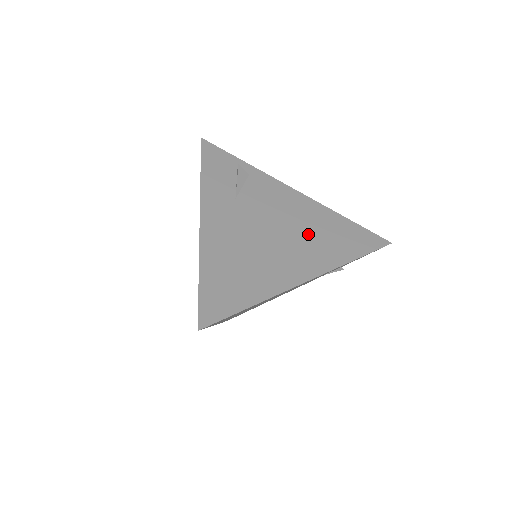
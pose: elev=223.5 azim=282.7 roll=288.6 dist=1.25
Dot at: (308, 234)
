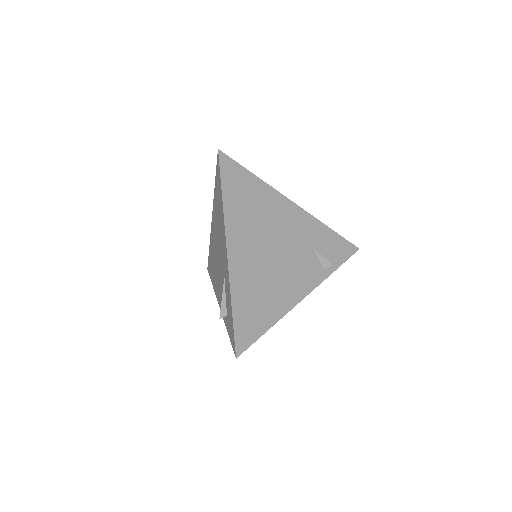
Dot at: occluded
